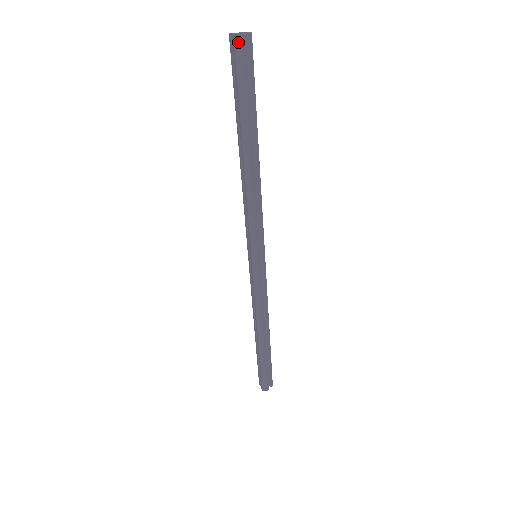
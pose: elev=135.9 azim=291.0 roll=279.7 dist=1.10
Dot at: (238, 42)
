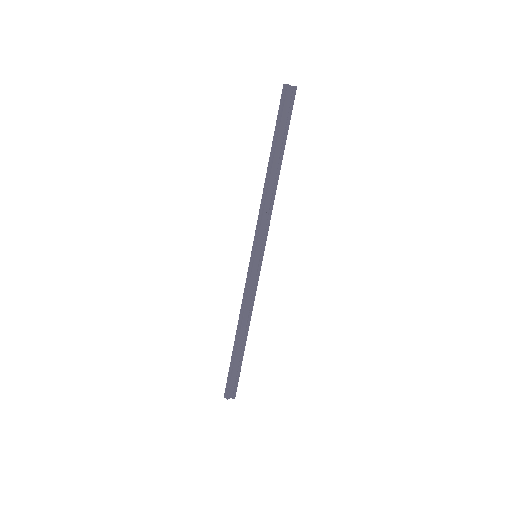
Dot at: (285, 88)
